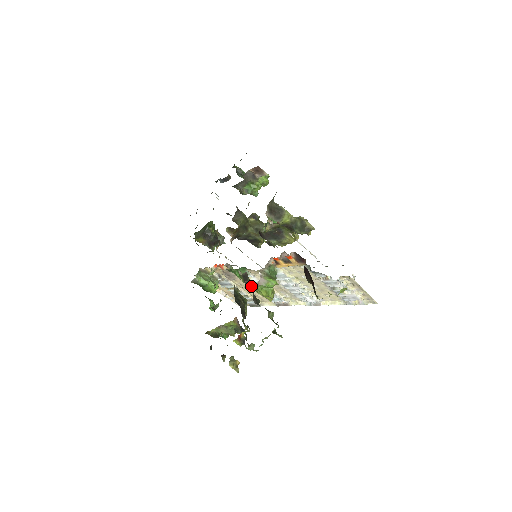
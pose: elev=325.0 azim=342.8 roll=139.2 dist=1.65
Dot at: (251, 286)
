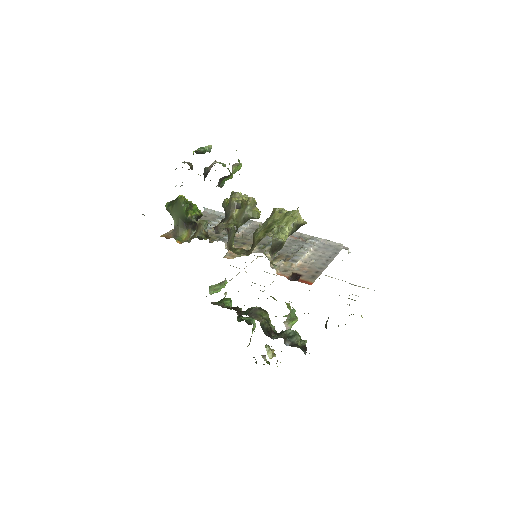
Dot at: occluded
